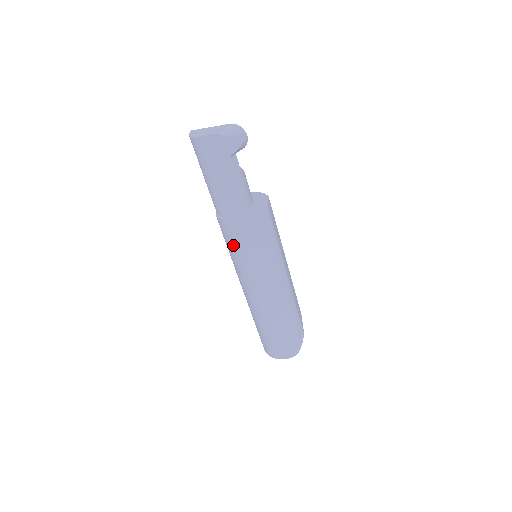
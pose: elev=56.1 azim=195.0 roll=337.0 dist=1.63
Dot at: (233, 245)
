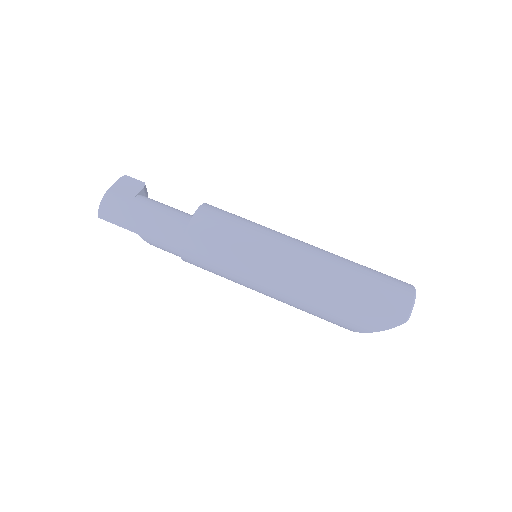
Dot at: (224, 227)
